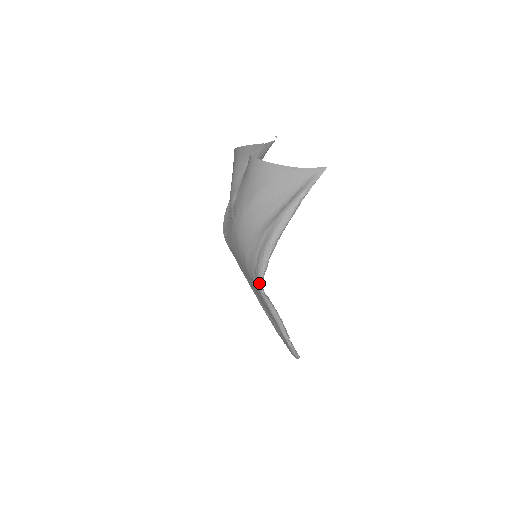
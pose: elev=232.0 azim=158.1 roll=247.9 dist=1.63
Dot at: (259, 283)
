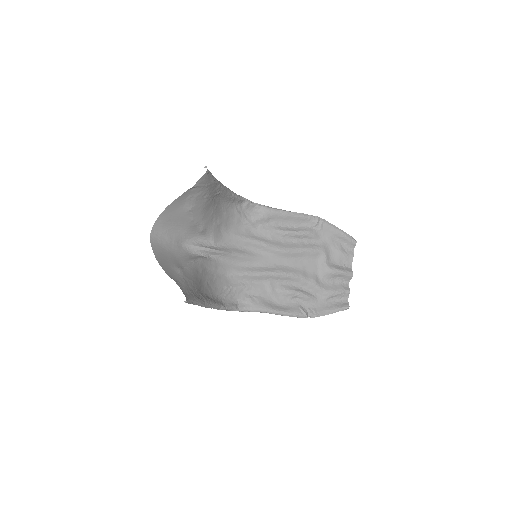
Dot at: (233, 309)
